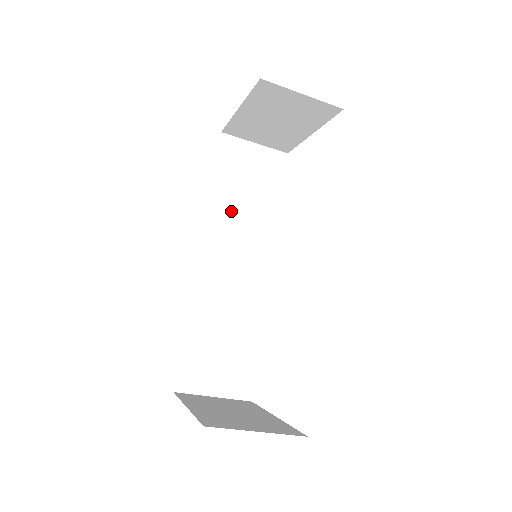
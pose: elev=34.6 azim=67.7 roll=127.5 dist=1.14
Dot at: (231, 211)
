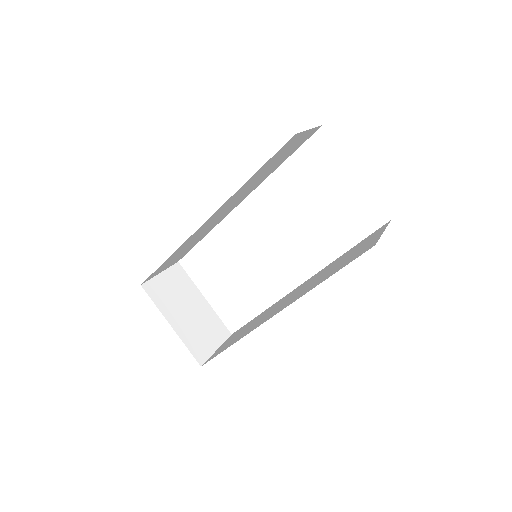
Dot at: (248, 186)
